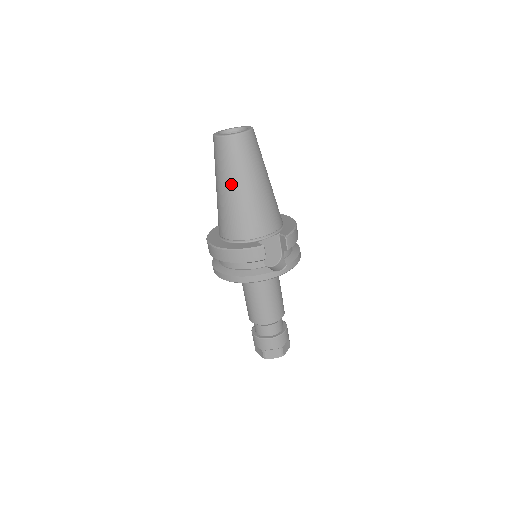
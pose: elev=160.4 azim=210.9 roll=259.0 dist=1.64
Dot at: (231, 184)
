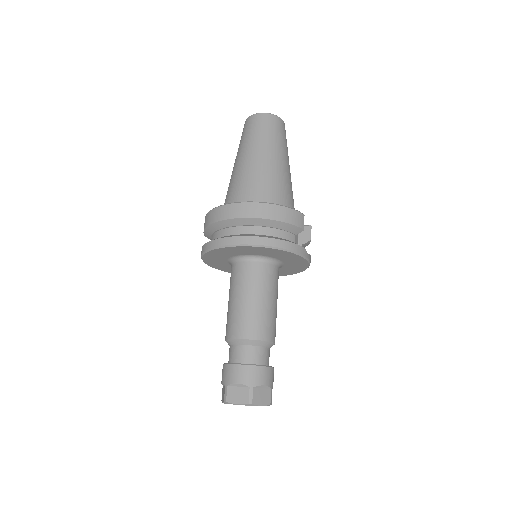
Dot at: (271, 152)
